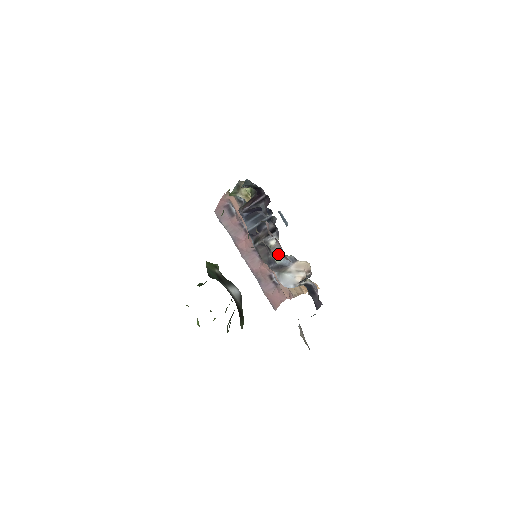
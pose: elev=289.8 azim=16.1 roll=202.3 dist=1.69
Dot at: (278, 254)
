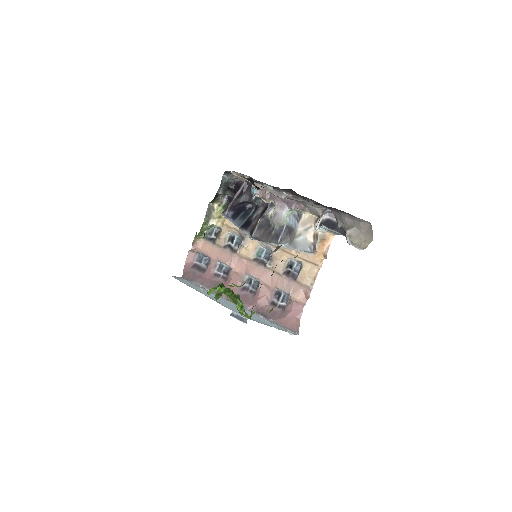
Dot at: (282, 214)
